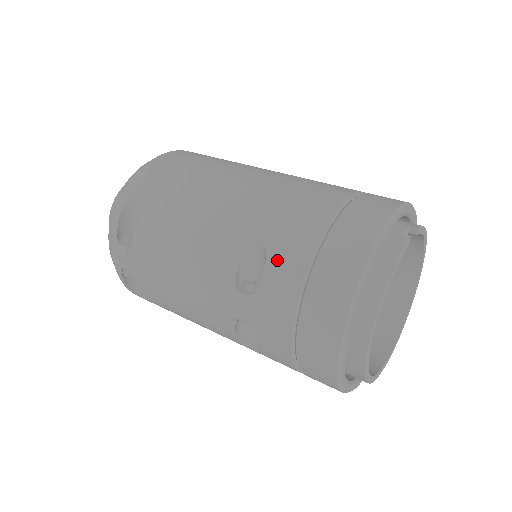
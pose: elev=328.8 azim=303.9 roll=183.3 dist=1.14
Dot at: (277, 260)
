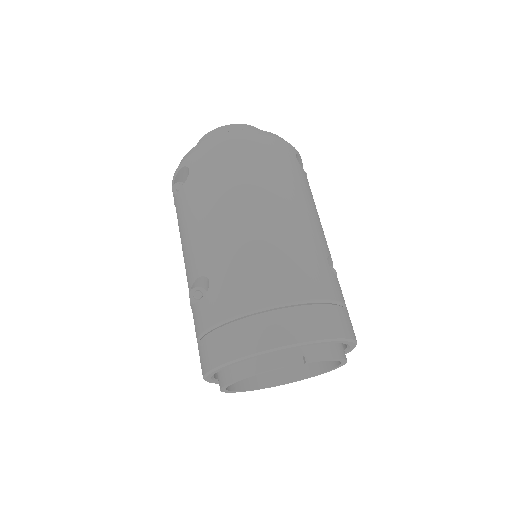
Dot at: (207, 304)
